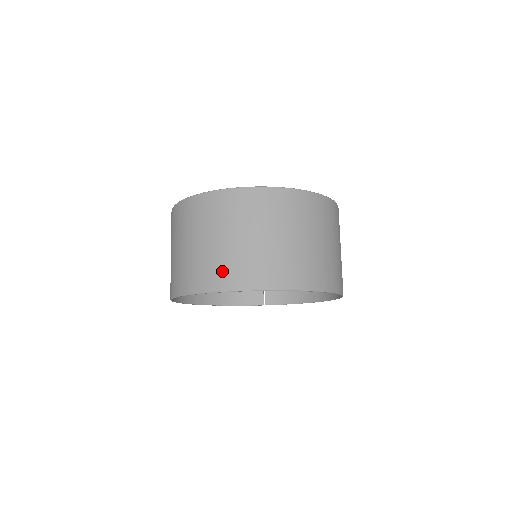
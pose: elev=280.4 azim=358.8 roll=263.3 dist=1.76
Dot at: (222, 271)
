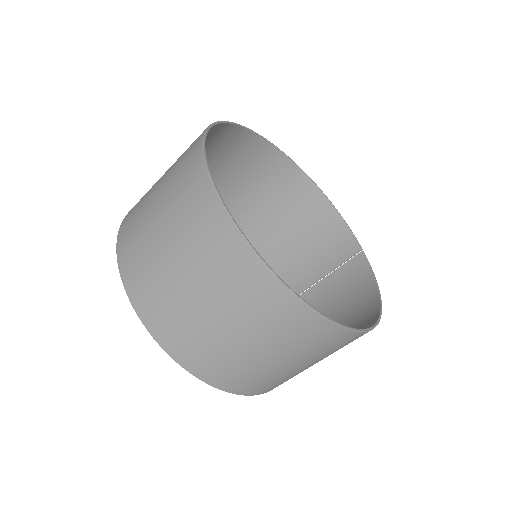
Dot at: (131, 224)
